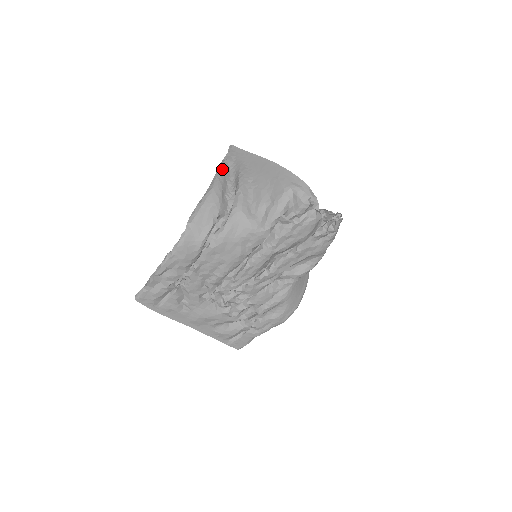
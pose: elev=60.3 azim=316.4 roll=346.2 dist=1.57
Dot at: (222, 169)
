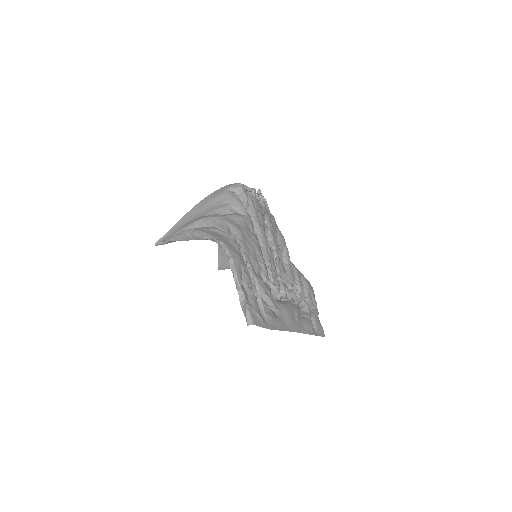
Dot at: (177, 234)
